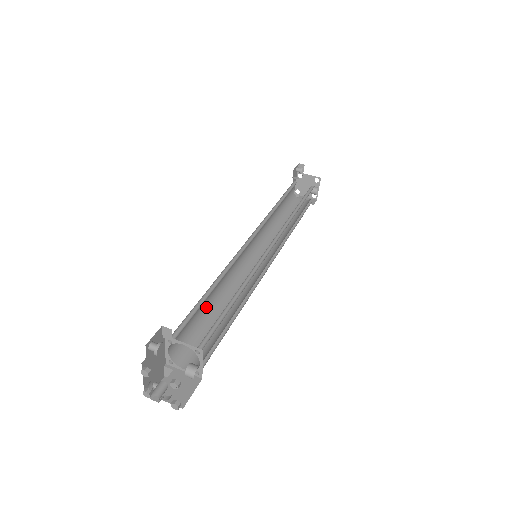
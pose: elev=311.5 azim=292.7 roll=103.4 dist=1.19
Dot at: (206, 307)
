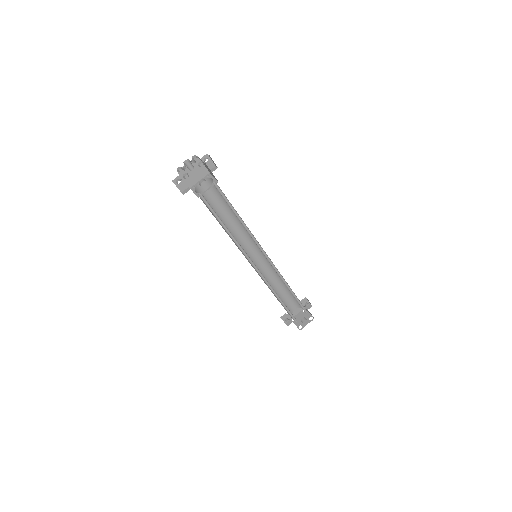
Dot at: (221, 216)
